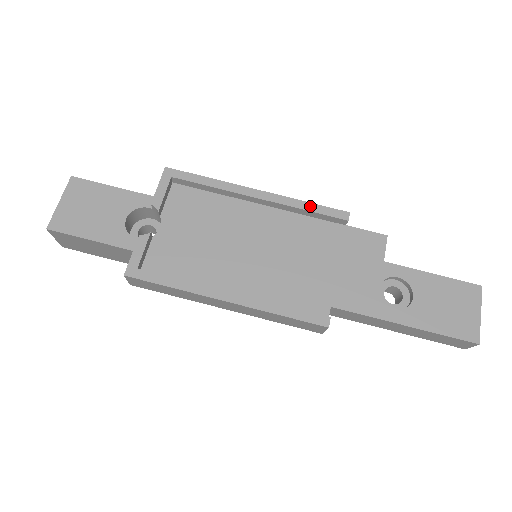
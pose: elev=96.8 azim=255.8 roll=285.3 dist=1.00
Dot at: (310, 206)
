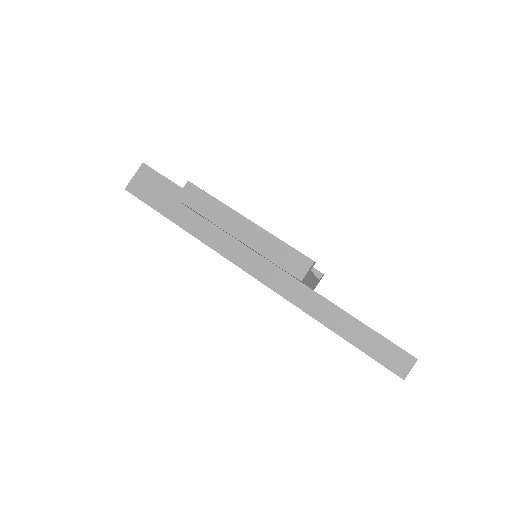
Dot at: occluded
